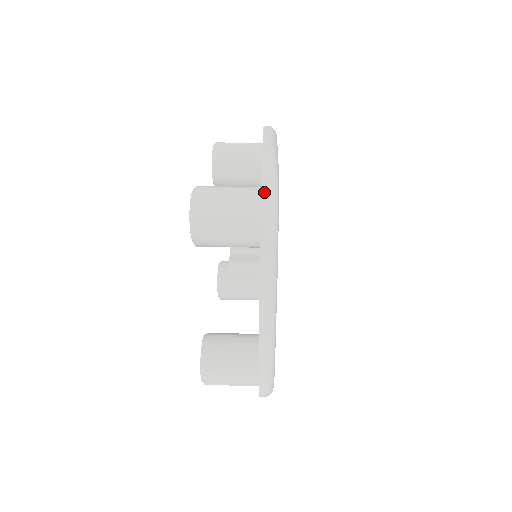
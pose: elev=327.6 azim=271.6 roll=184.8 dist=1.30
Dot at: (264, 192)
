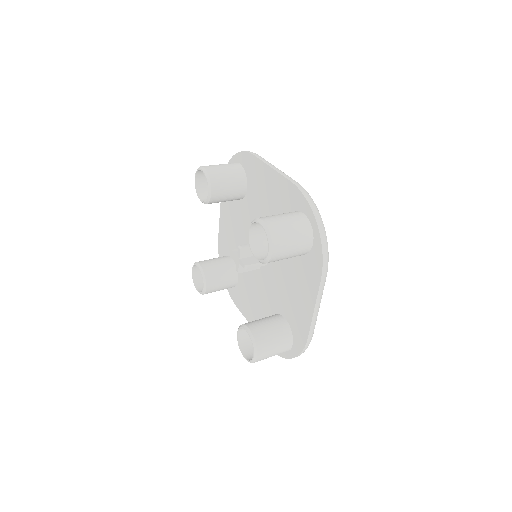
Dot at: (317, 218)
